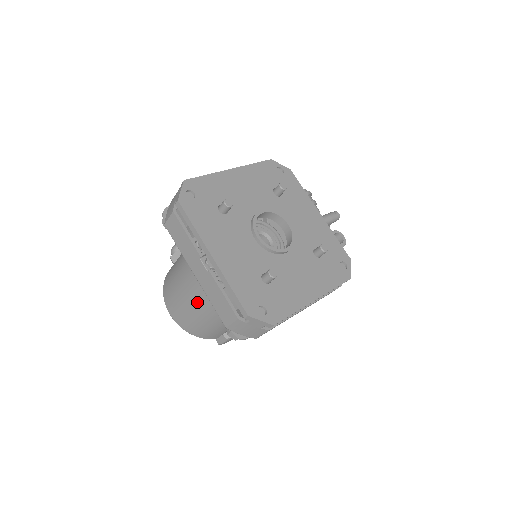
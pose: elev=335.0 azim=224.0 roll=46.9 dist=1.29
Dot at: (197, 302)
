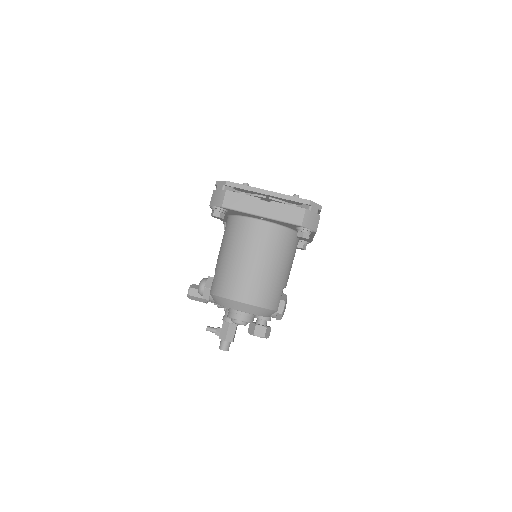
Dot at: (261, 260)
